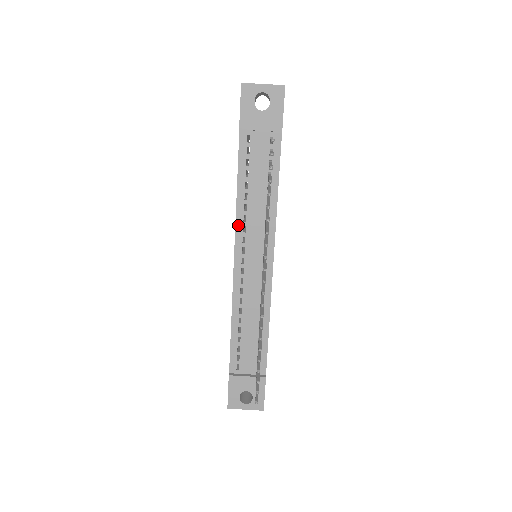
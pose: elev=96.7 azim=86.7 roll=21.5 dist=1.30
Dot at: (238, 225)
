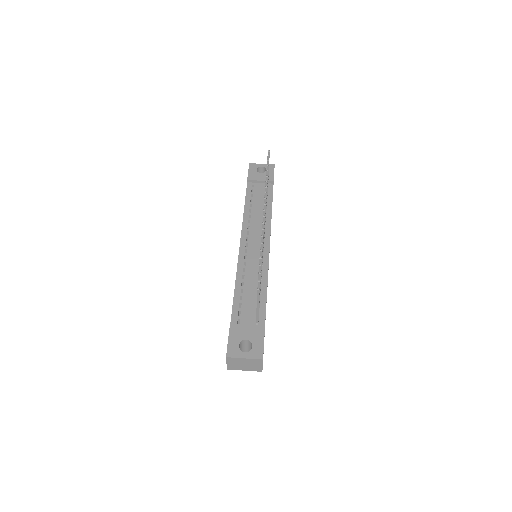
Dot at: (244, 225)
